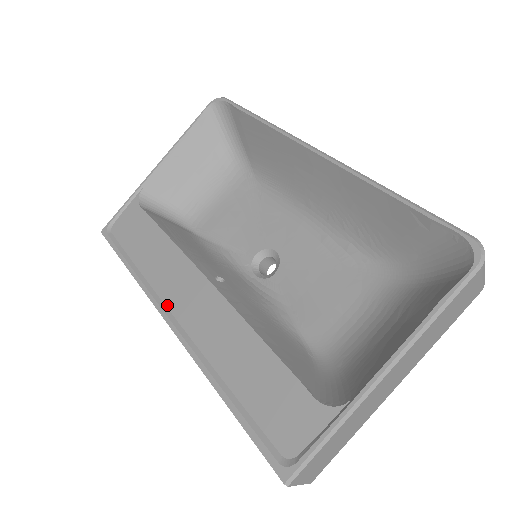
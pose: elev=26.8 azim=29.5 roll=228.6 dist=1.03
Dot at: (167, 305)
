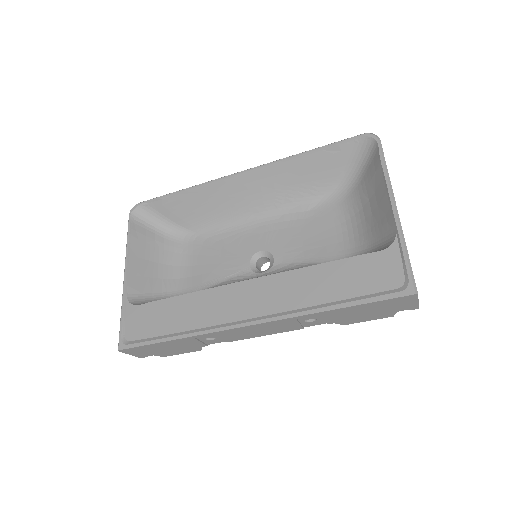
Dot at: (235, 320)
